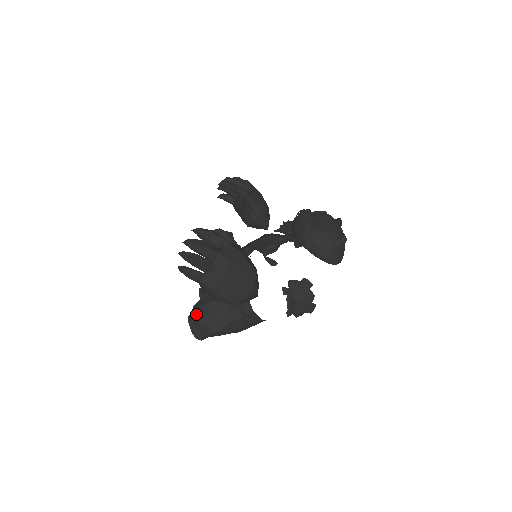
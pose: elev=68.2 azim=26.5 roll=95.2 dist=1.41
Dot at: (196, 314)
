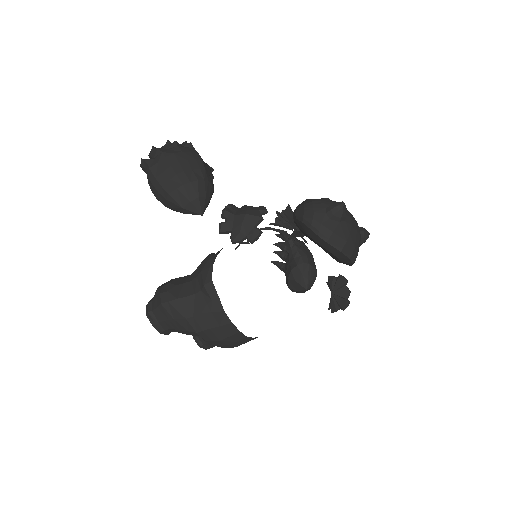
Dot at: occluded
